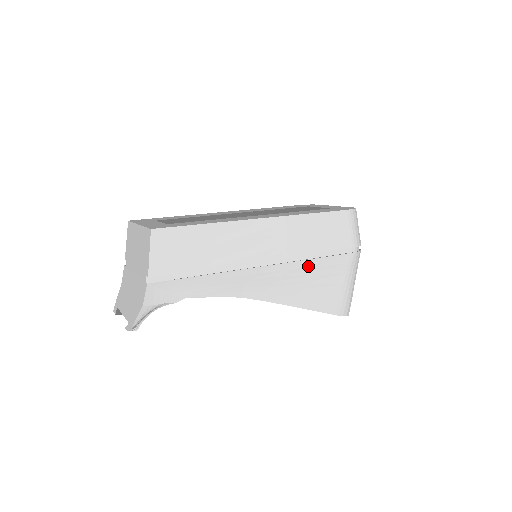
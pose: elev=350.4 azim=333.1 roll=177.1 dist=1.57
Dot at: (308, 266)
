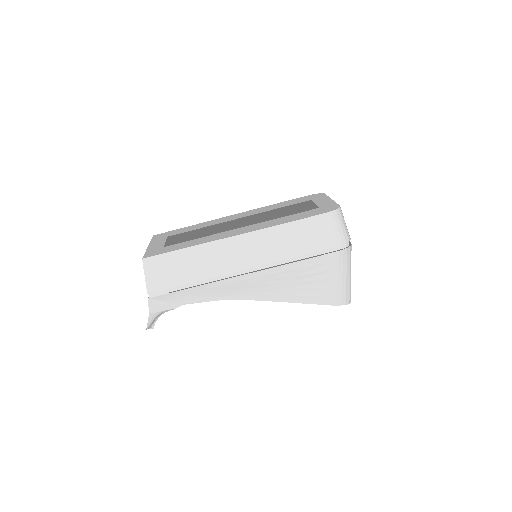
Dot at: (290, 269)
